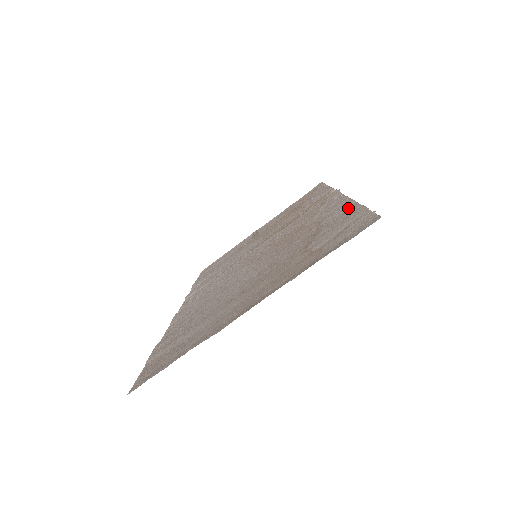
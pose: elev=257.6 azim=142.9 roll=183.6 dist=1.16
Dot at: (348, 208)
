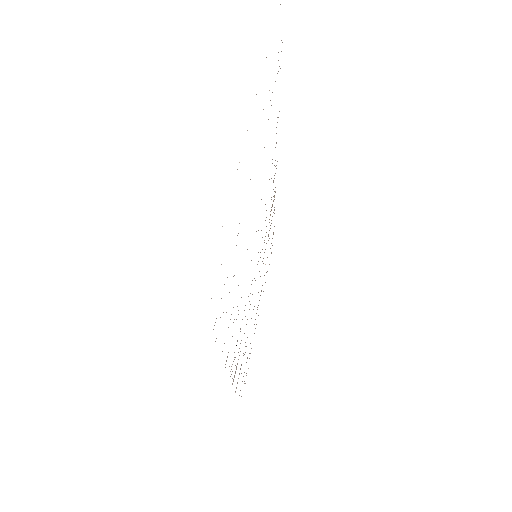
Dot at: occluded
